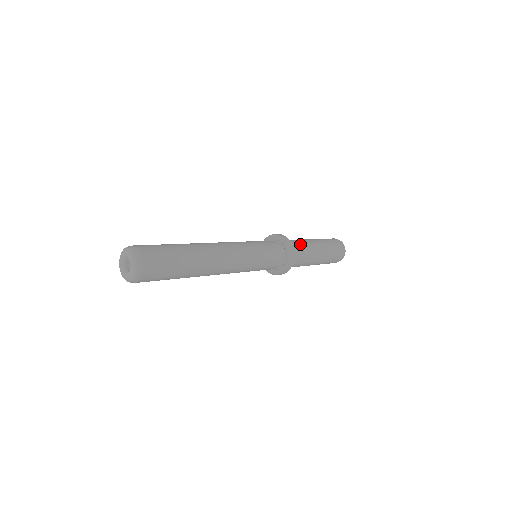
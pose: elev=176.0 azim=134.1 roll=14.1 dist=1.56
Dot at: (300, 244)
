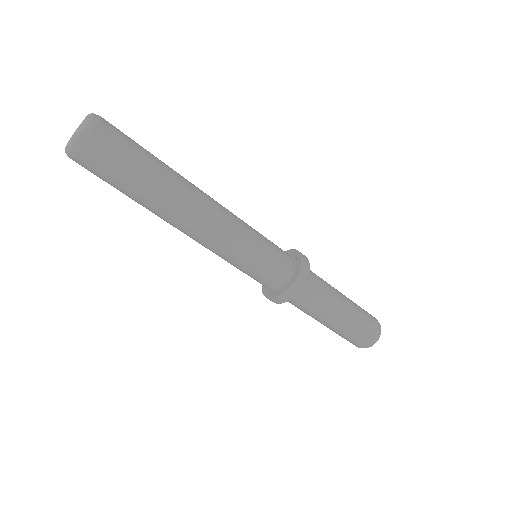
Dot at: occluded
